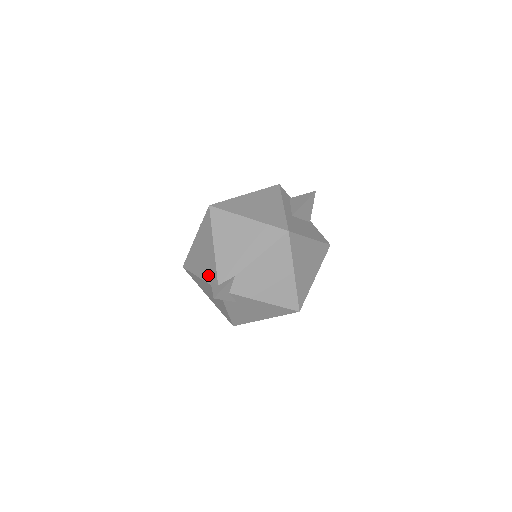
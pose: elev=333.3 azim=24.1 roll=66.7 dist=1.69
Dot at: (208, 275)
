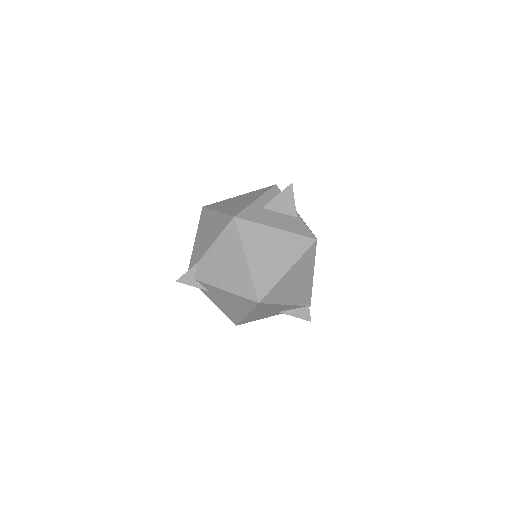
Dot at: occluded
